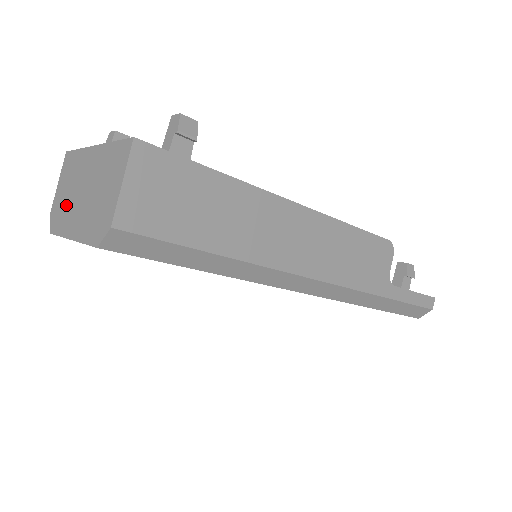
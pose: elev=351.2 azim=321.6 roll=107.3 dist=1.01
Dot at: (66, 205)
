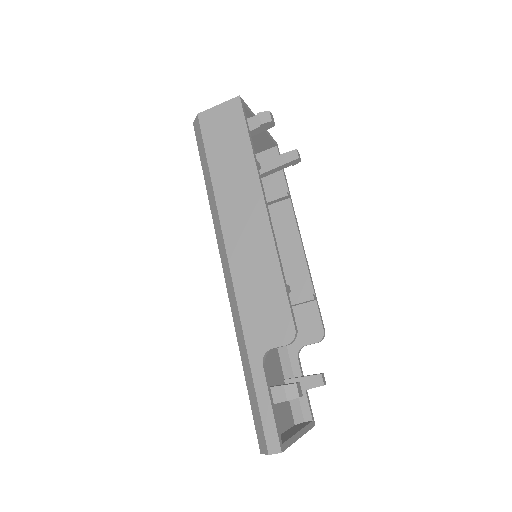
Dot at: occluded
